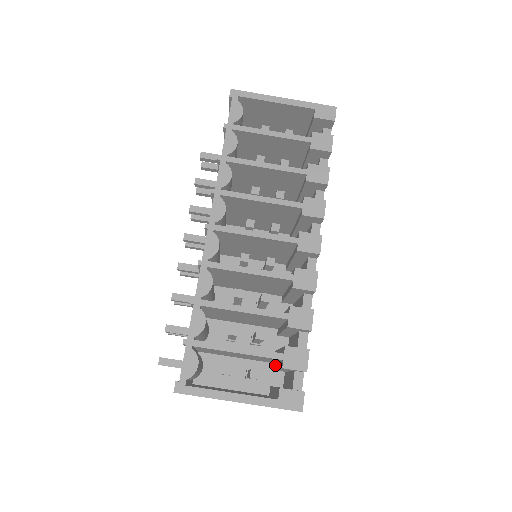
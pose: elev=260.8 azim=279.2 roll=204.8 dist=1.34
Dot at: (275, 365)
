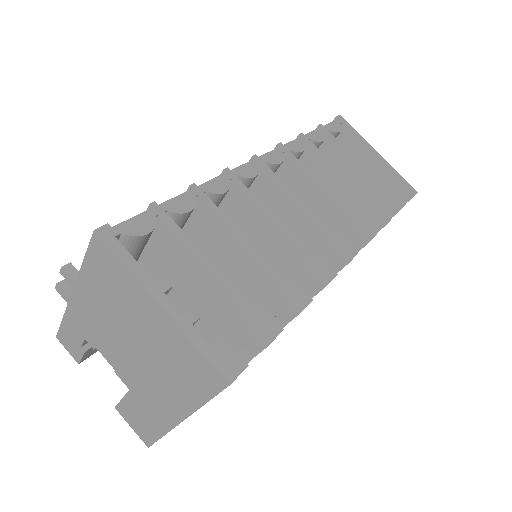
Dot at: occluded
